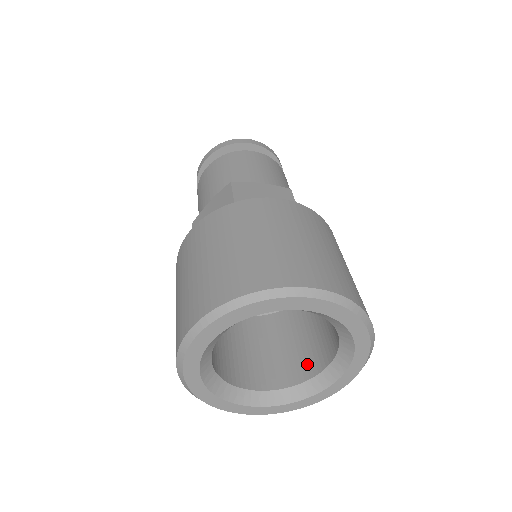
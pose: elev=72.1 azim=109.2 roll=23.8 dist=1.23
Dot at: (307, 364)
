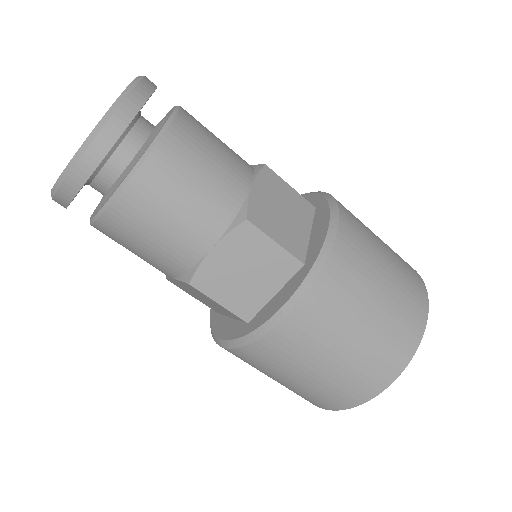
Dot at: occluded
